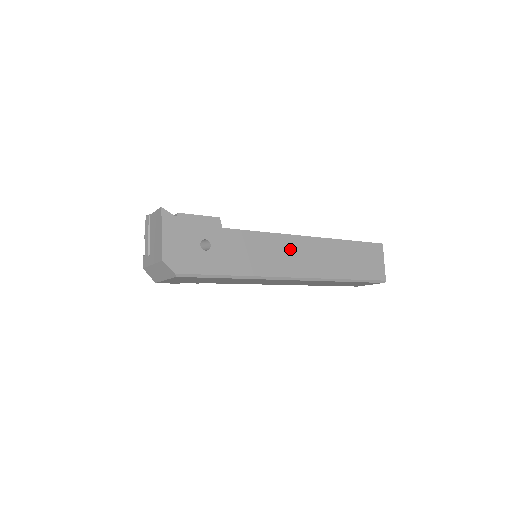
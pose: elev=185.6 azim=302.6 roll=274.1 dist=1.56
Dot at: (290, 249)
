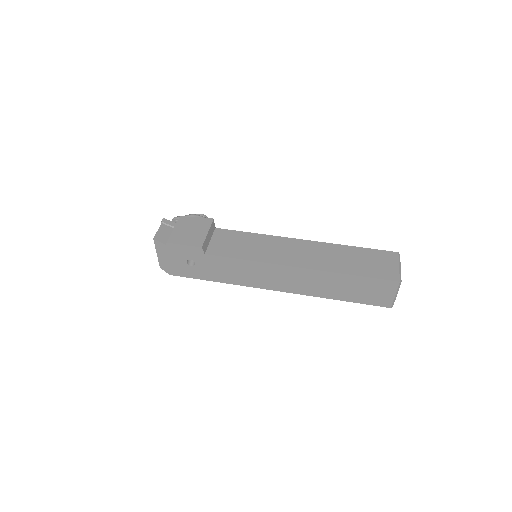
Dot at: (272, 273)
